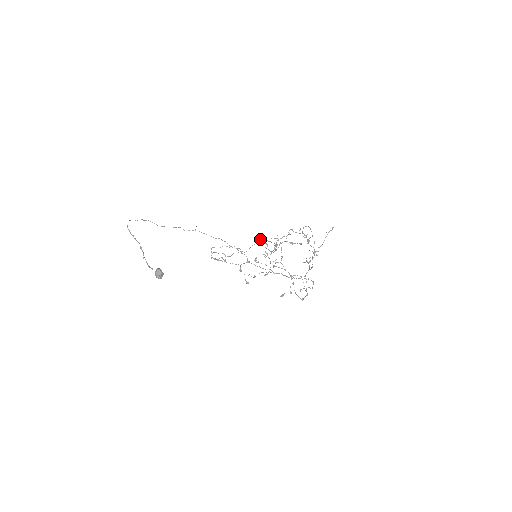
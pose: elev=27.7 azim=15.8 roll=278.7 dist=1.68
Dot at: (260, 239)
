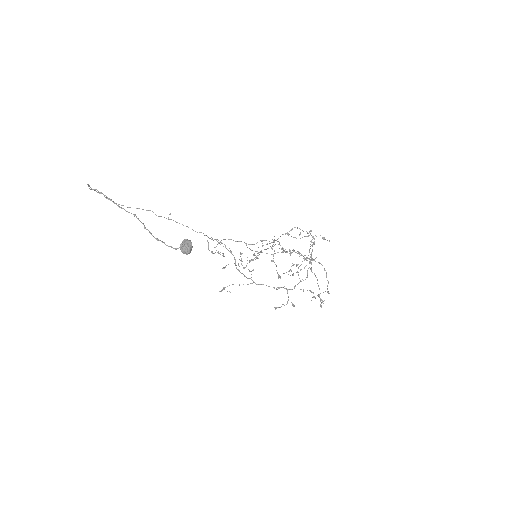
Dot at: (292, 228)
